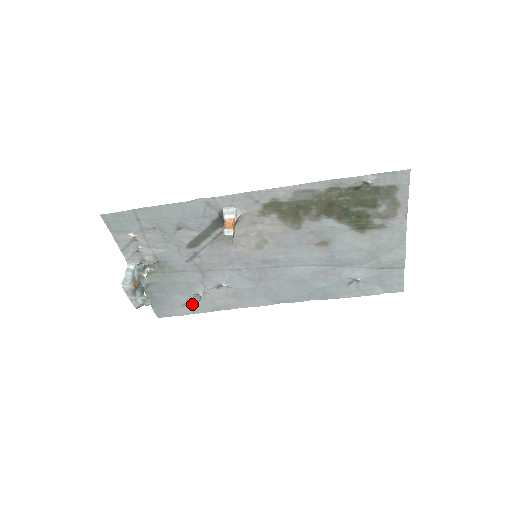
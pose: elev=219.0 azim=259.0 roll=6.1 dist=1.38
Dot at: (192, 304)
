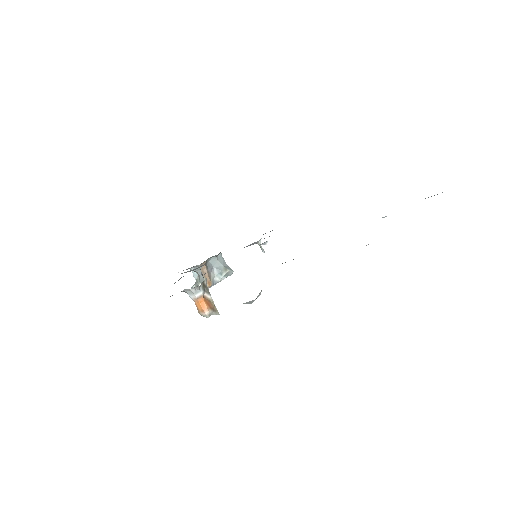
Dot at: occluded
